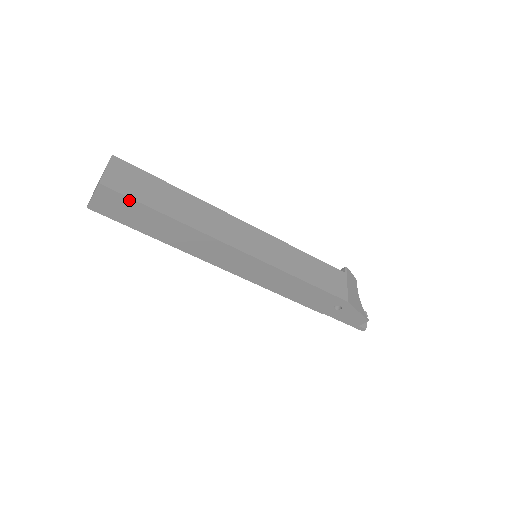
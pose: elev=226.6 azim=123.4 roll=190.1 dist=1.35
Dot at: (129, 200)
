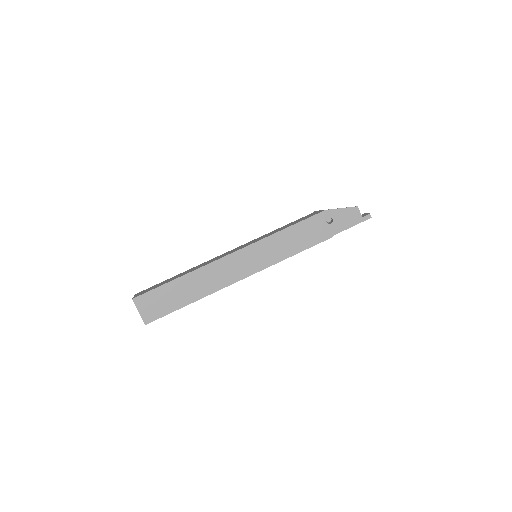
Dot at: (154, 292)
